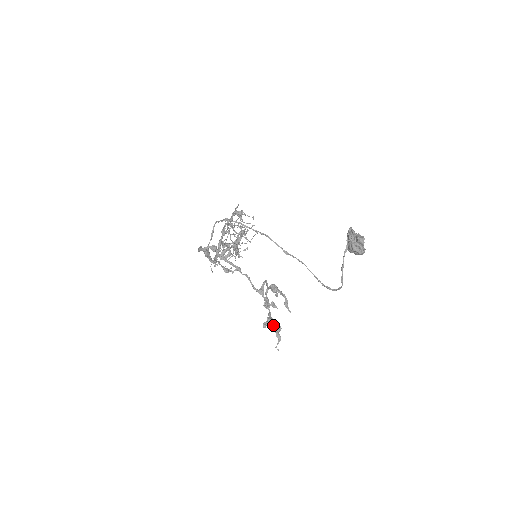
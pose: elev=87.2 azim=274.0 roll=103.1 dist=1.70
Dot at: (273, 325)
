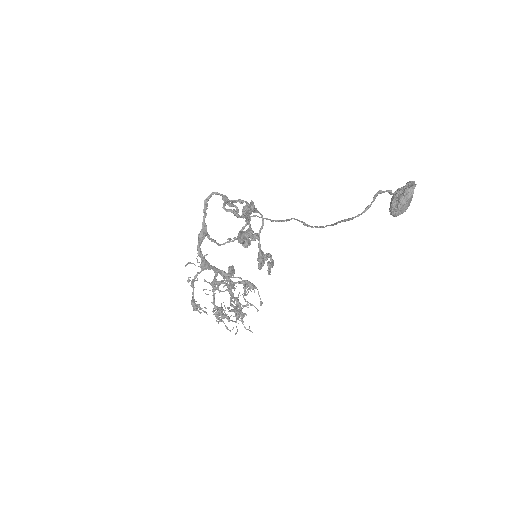
Dot at: (250, 206)
